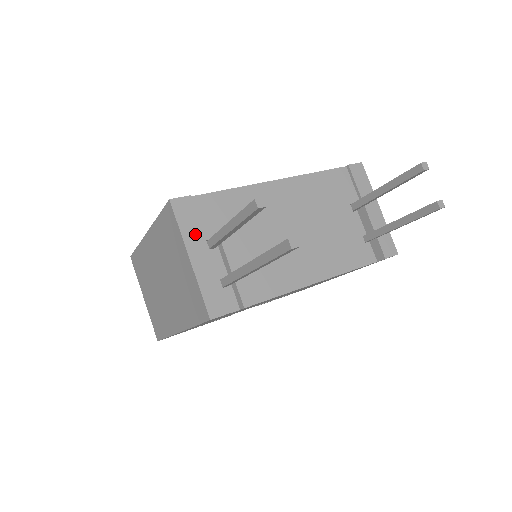
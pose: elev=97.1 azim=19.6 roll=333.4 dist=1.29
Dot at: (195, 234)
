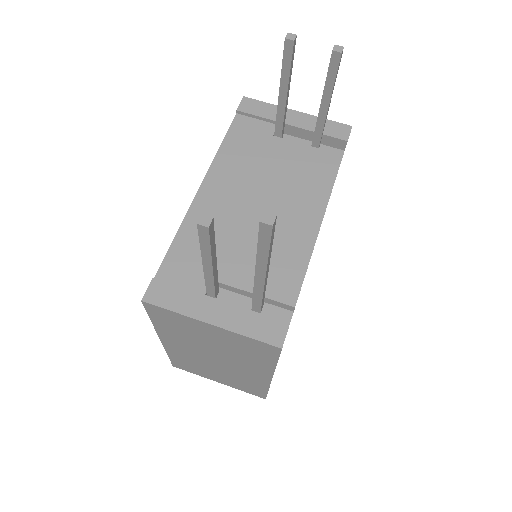
Dot at: (191, 301)
